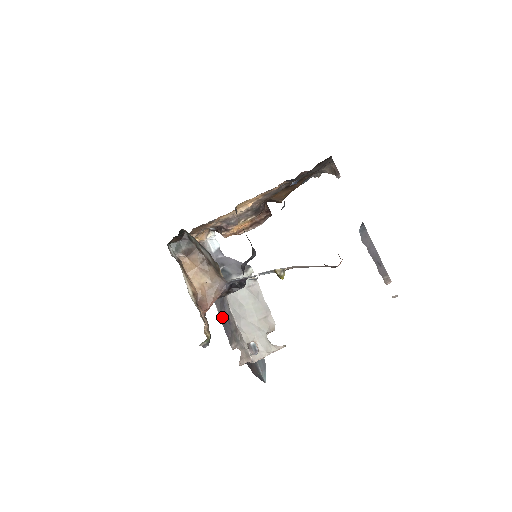
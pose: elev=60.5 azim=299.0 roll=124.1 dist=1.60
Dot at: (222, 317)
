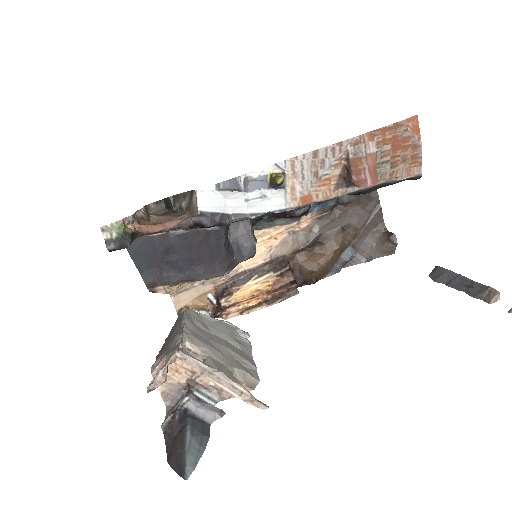
Dot at: occluded
